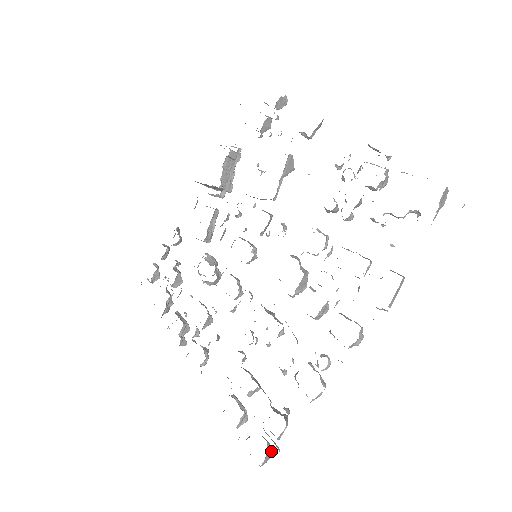
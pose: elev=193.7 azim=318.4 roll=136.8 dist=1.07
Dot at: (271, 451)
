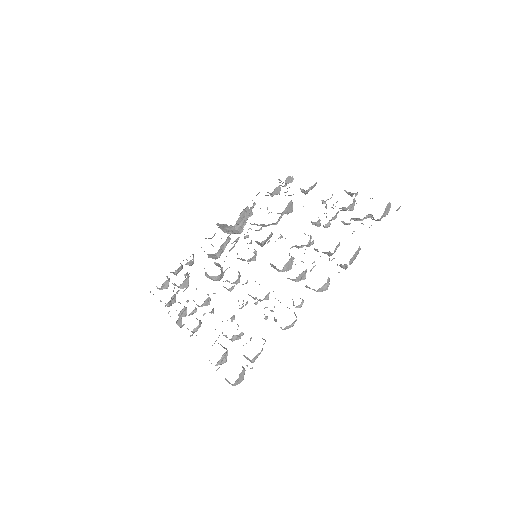
Dot at: (244, 373)
